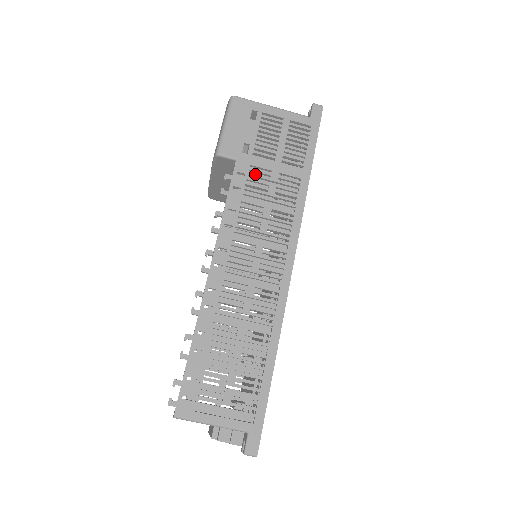
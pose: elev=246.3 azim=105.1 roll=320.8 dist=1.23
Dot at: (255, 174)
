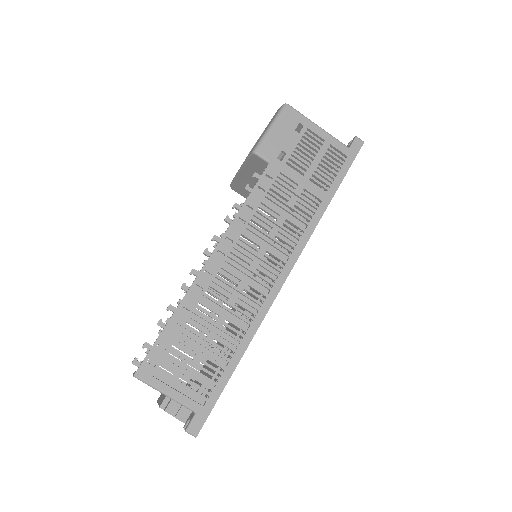
Dot at: (282, 182)
